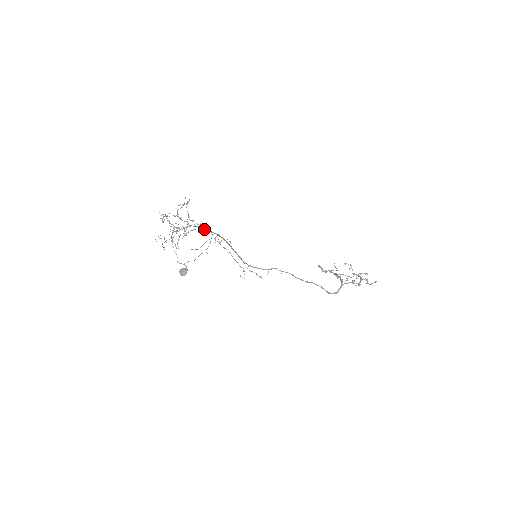
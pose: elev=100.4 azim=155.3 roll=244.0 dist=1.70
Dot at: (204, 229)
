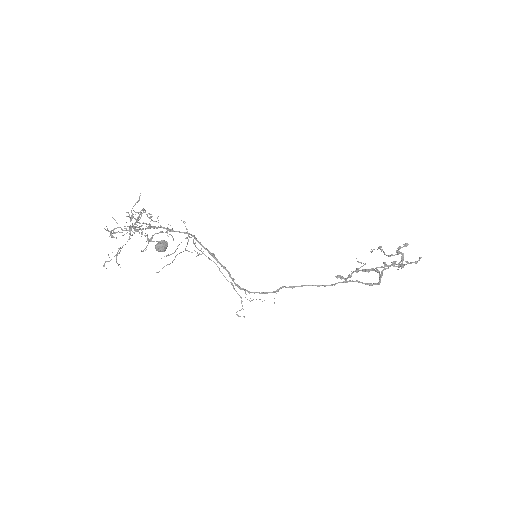
Dot at: occluded
